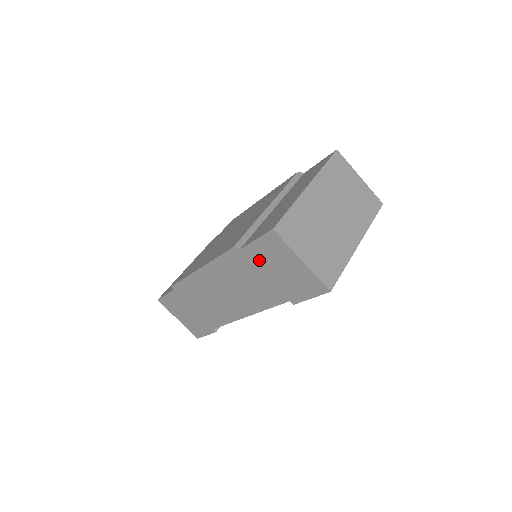
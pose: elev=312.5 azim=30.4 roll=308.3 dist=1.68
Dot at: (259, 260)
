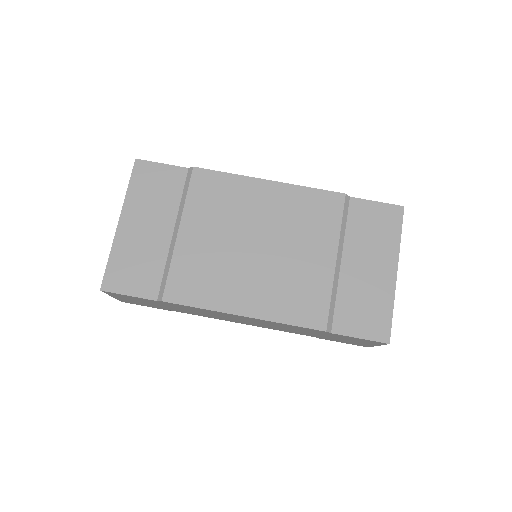
Dot at: (337, 336)
